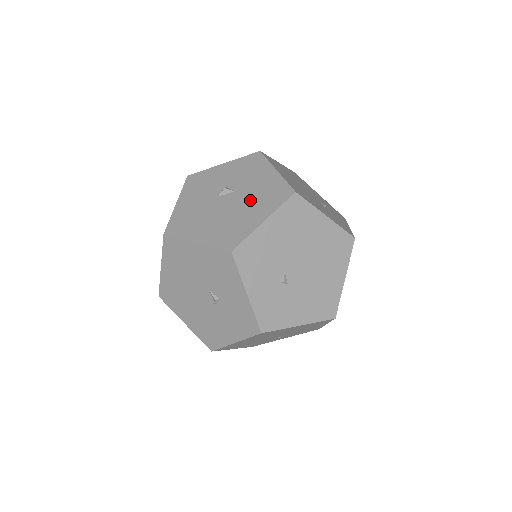
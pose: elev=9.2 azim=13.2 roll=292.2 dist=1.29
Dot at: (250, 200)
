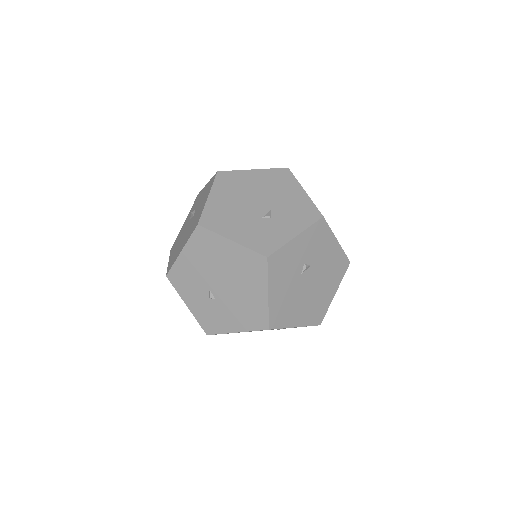
Dot at: (190, 228)
